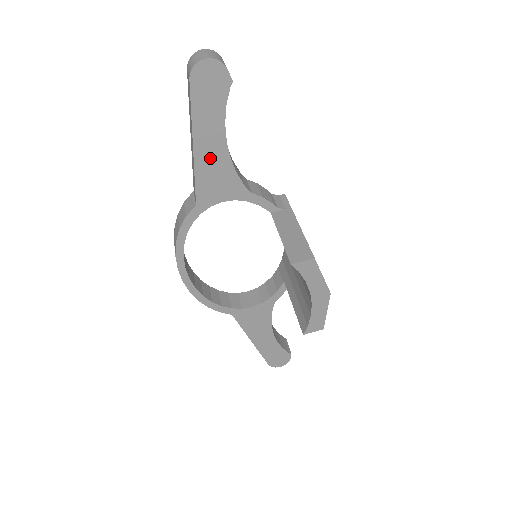
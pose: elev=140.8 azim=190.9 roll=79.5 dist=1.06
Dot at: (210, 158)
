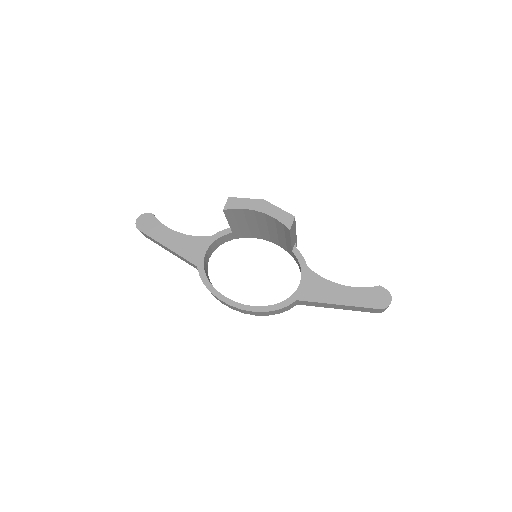
Dot at: (178, 244)
